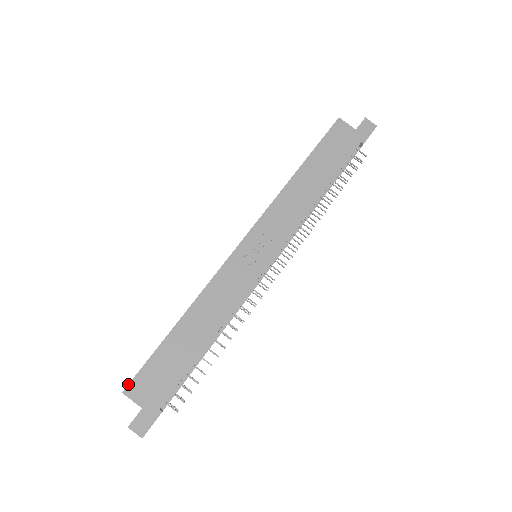
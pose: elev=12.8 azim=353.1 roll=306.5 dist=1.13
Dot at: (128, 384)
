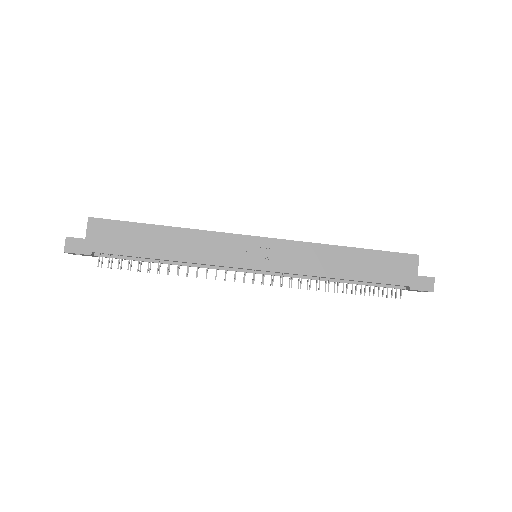
Dot at: occluded
